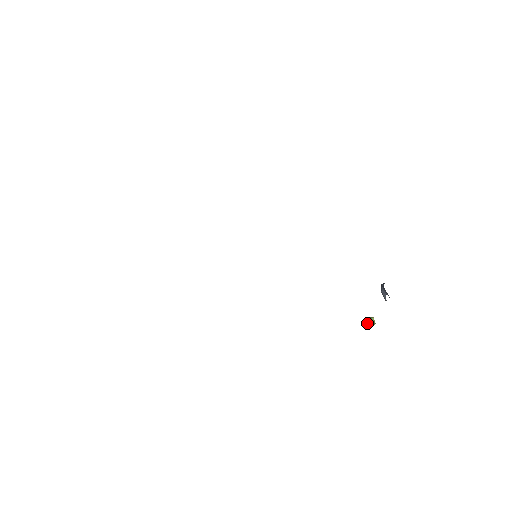
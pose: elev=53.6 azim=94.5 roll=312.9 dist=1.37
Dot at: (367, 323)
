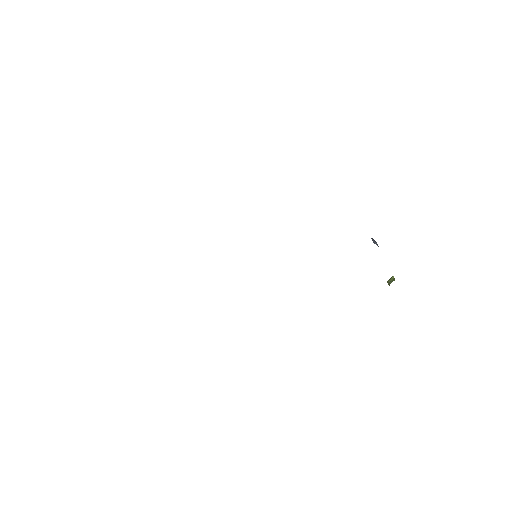
Dot at: (389, 283)
